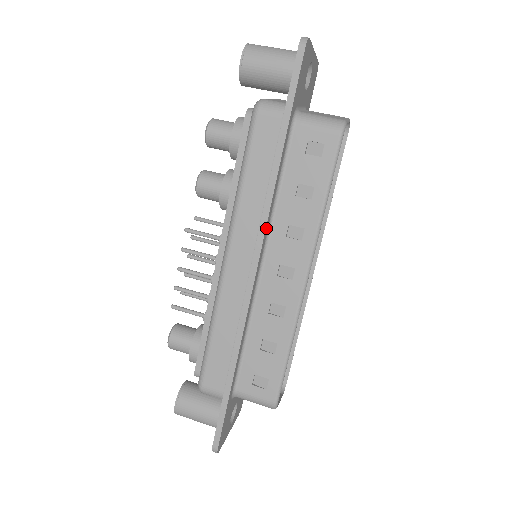
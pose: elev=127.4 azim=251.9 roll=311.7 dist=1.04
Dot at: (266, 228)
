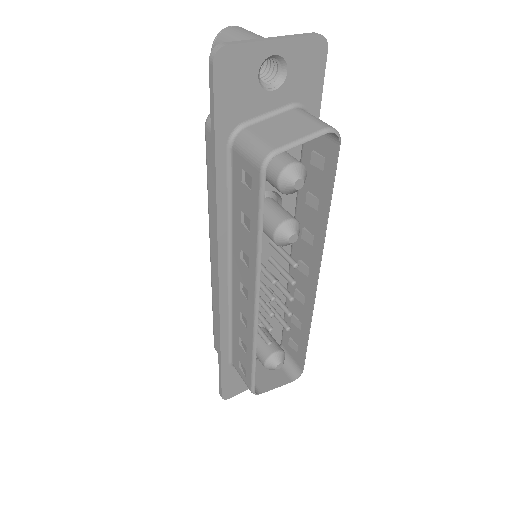
Dot at: (220, 246)
